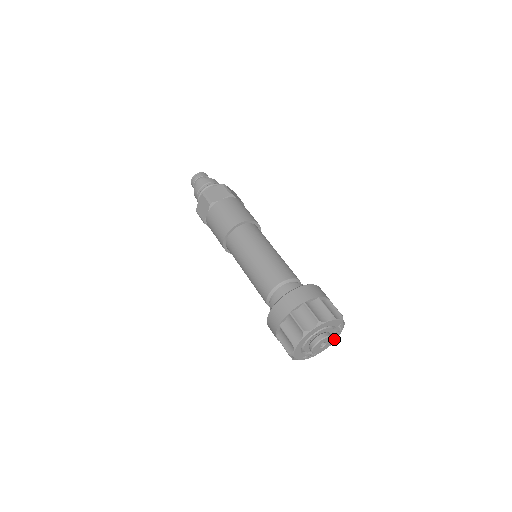
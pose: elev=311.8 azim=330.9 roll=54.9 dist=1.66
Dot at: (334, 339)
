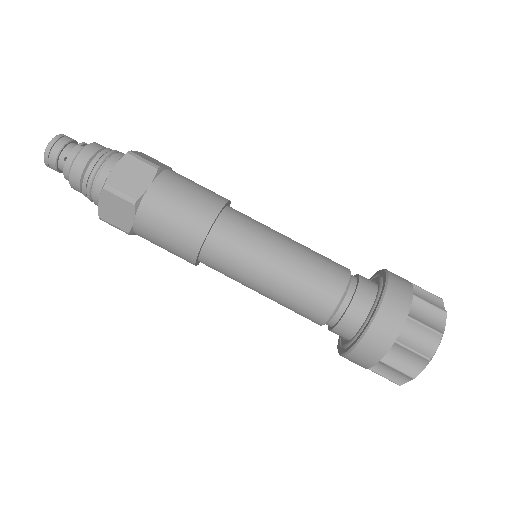
Dot at: occluded
